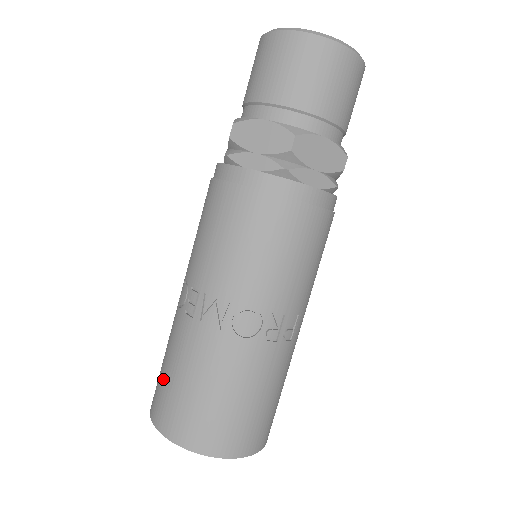
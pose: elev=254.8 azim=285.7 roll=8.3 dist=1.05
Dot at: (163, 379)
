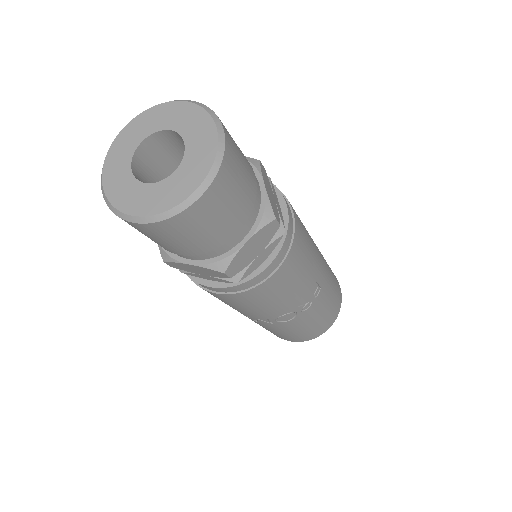
Dot at: occluded
